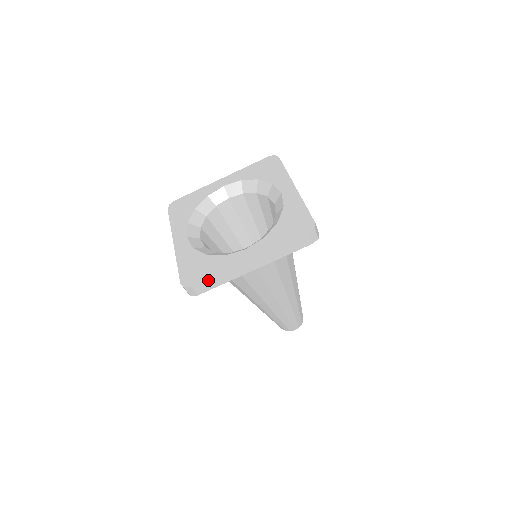
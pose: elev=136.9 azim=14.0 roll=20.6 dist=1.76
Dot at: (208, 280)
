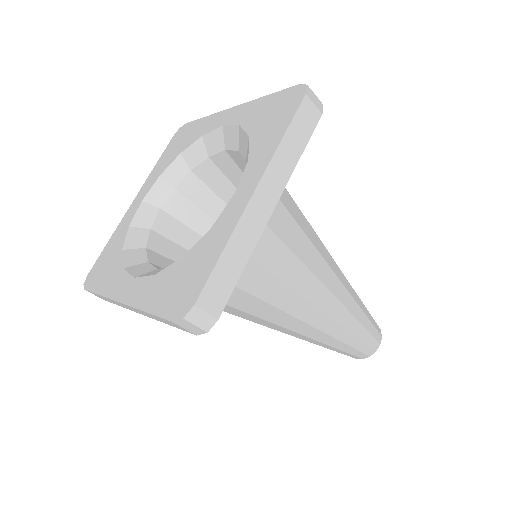
Dot at: (96, 293)
